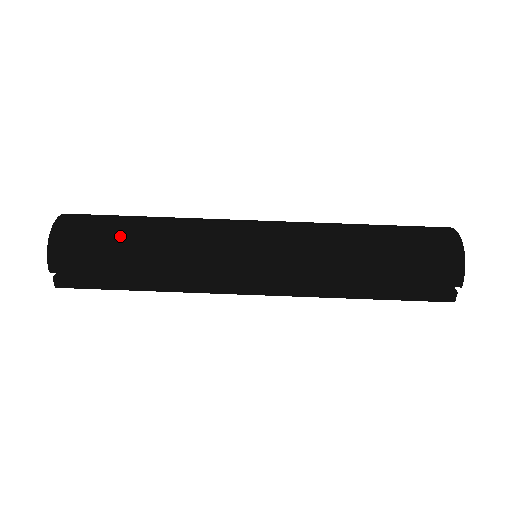
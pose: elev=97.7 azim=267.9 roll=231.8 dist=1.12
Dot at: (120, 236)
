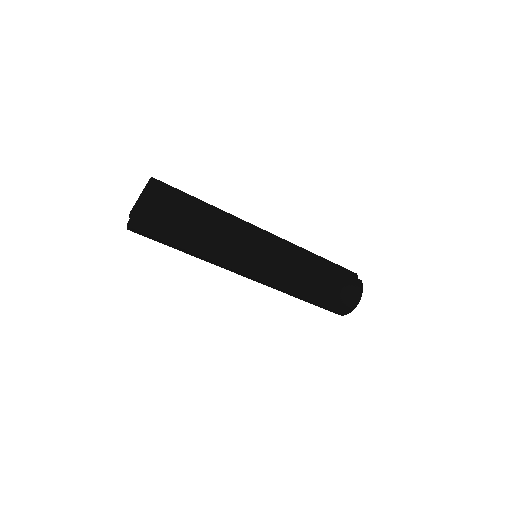
Dot at: (175, 247)
